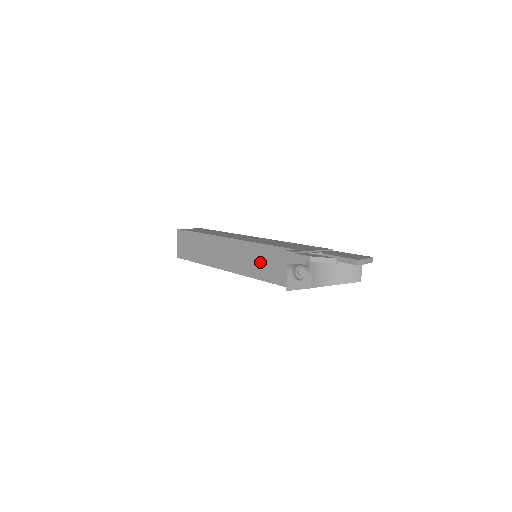
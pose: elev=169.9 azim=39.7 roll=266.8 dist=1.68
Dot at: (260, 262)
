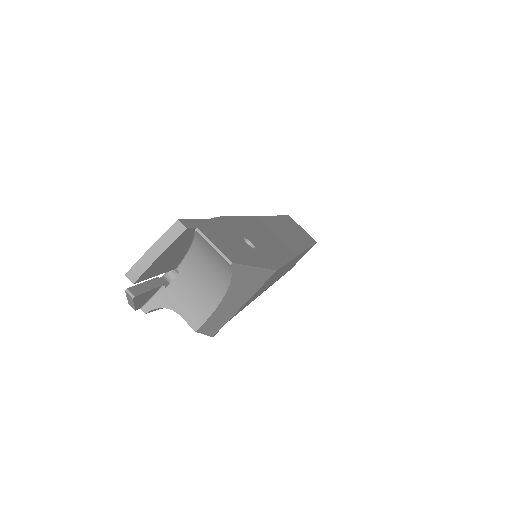
Dot at: occluded
